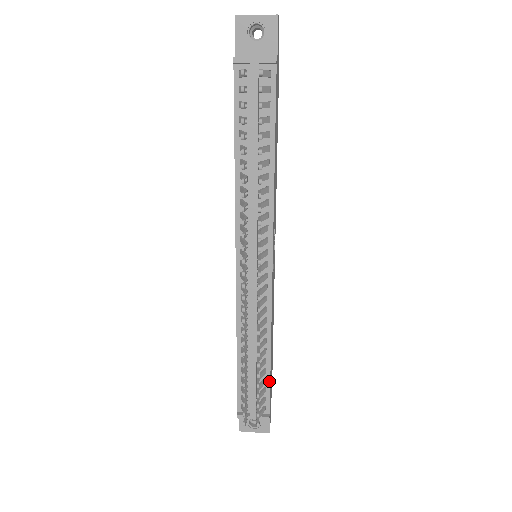
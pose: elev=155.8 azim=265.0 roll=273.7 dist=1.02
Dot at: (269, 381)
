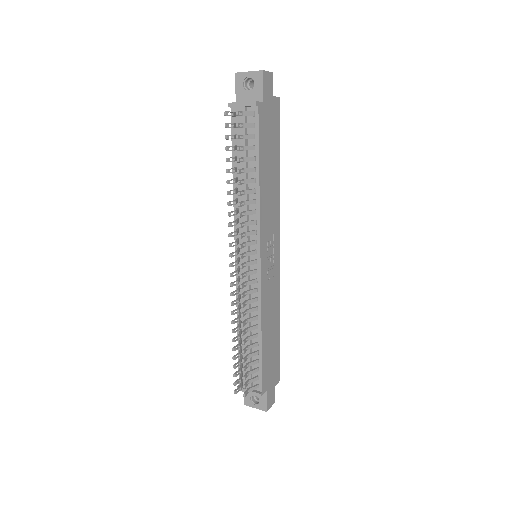
Dot at: (261, 362)
